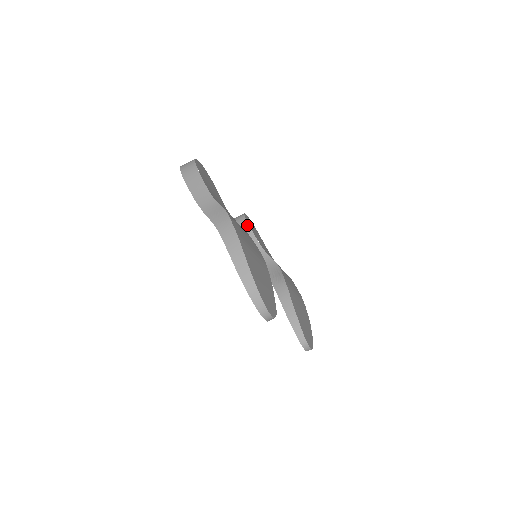
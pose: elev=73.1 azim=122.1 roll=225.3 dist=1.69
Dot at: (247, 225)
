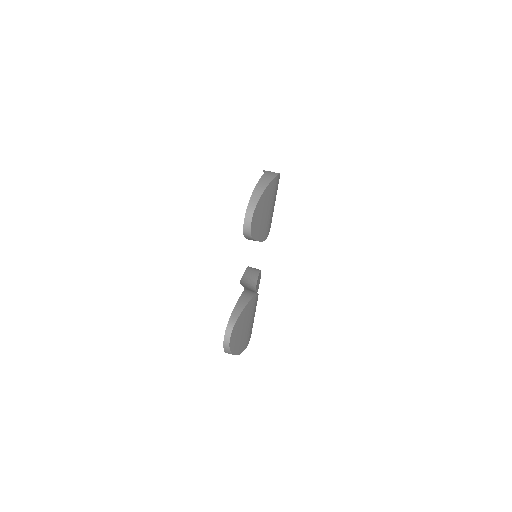
Dot at: (259, 271)
